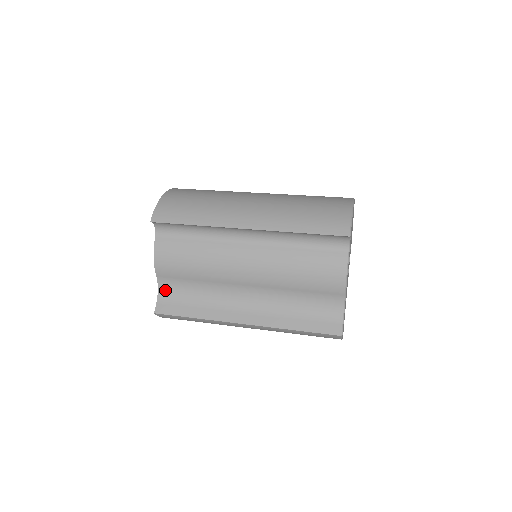
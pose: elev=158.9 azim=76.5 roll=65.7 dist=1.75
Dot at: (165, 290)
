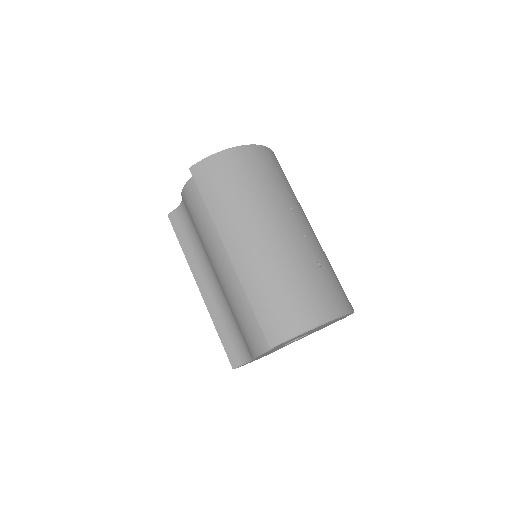
Dot at: (183, 209)
